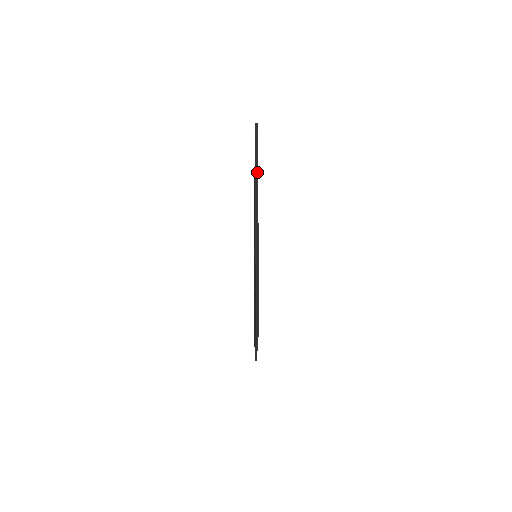
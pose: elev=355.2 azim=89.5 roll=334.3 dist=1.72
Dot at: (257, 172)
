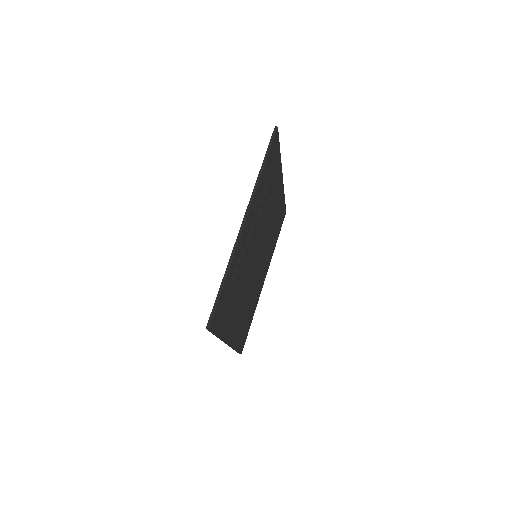
Dot at: (260, 177)
